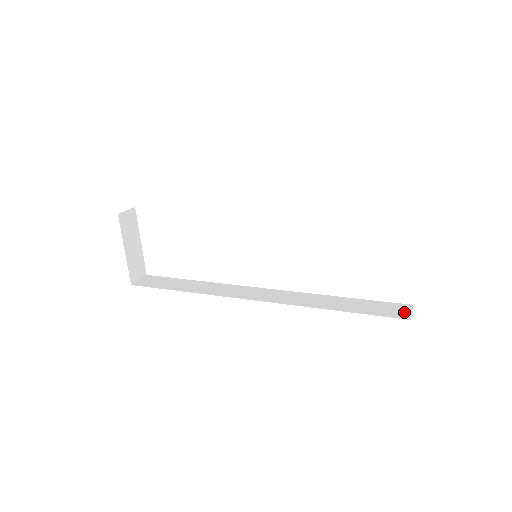
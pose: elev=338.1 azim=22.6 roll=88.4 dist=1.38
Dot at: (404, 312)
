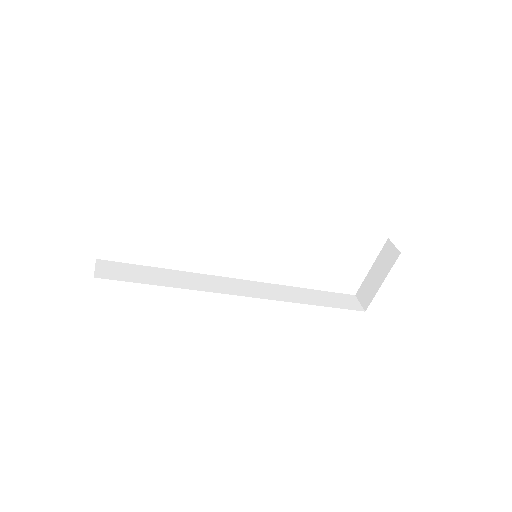
Dot at: (356, 304)
